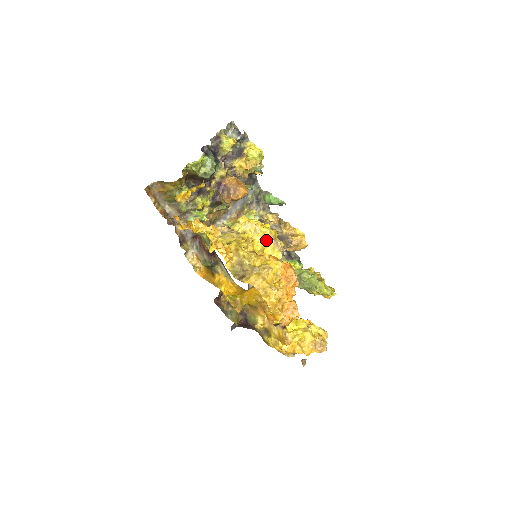
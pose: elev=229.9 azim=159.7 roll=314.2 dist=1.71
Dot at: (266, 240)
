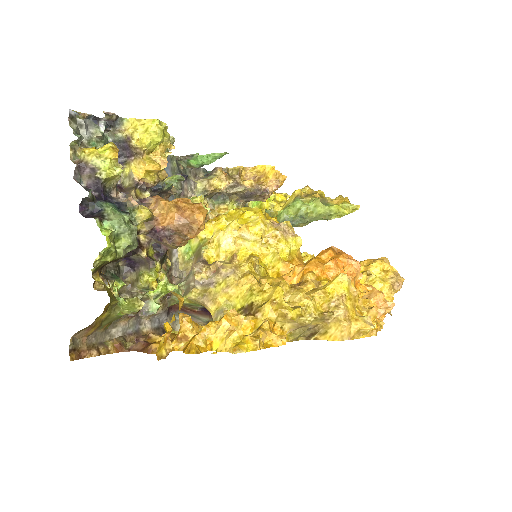
Dot at: (267, 238)
